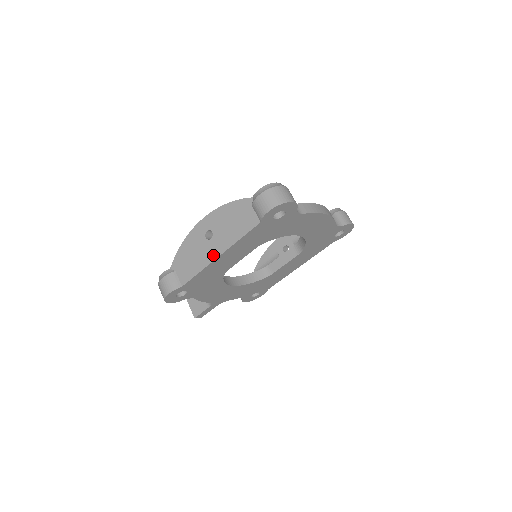
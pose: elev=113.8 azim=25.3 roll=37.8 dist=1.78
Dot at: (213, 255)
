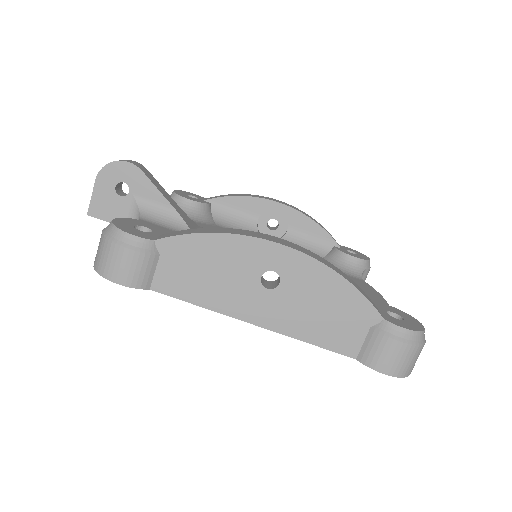
Dot at: (247, 313)
